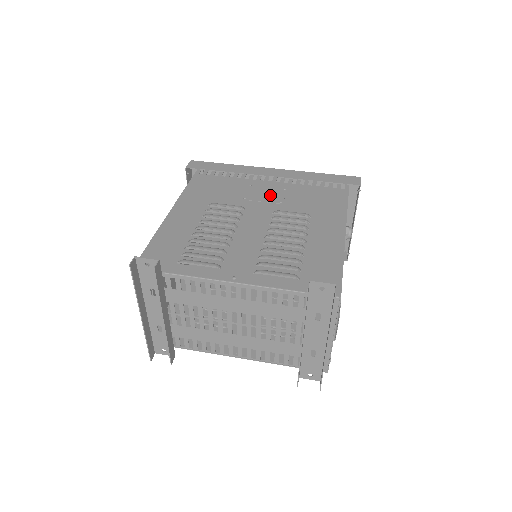
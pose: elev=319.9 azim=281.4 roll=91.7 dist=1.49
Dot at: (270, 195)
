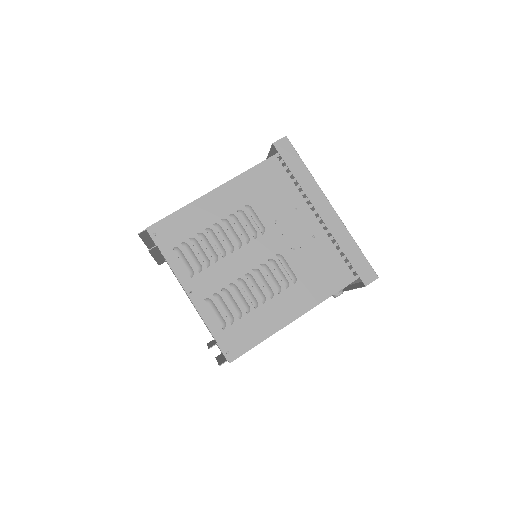
Dot at: (296, 234)
